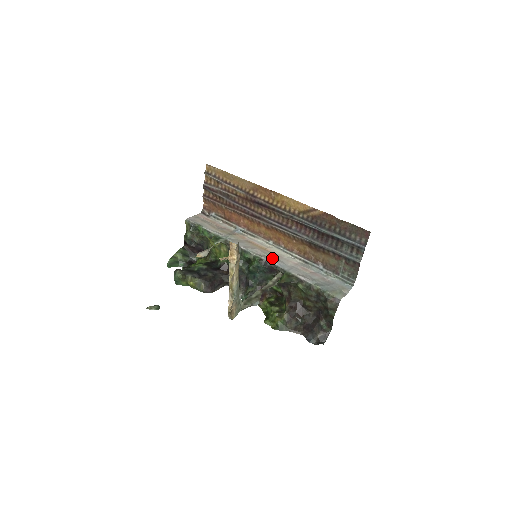
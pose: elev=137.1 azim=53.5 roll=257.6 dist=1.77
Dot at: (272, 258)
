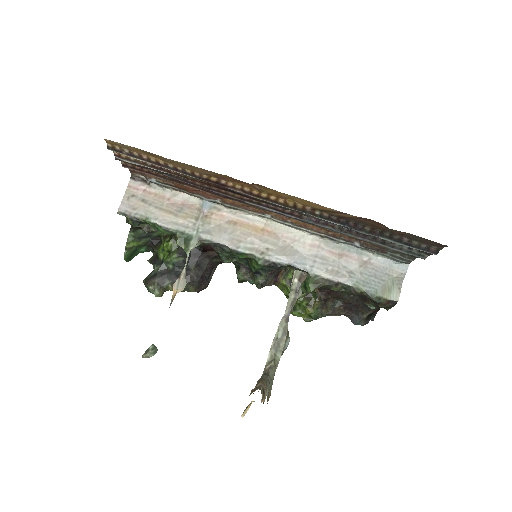
Dot at: (281, 253)
